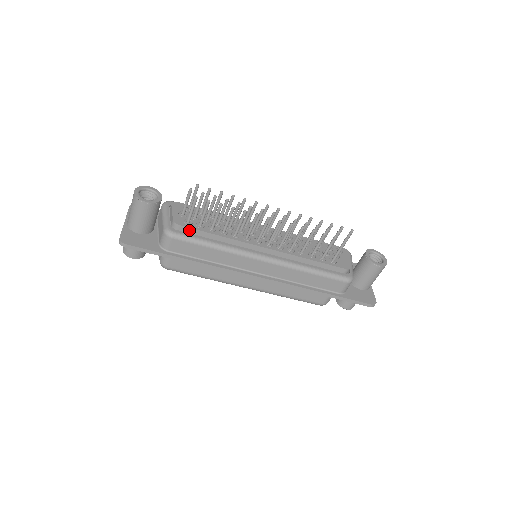
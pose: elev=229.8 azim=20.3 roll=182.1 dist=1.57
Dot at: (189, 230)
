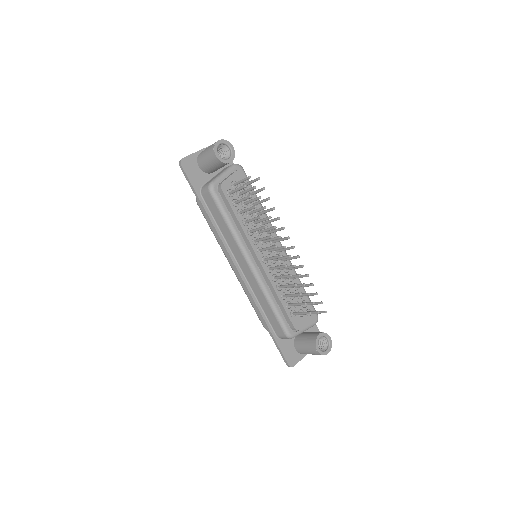
Dot at: (225, 199)
